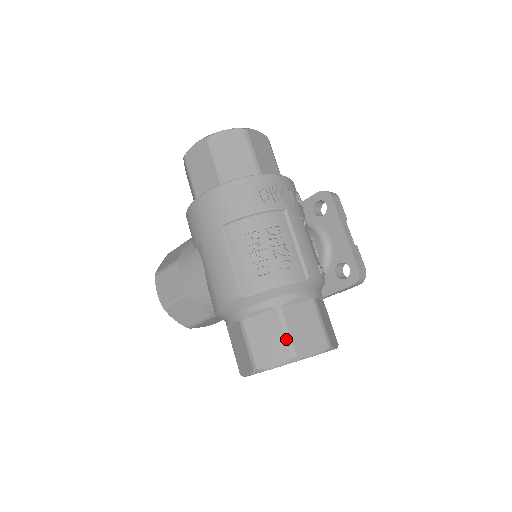
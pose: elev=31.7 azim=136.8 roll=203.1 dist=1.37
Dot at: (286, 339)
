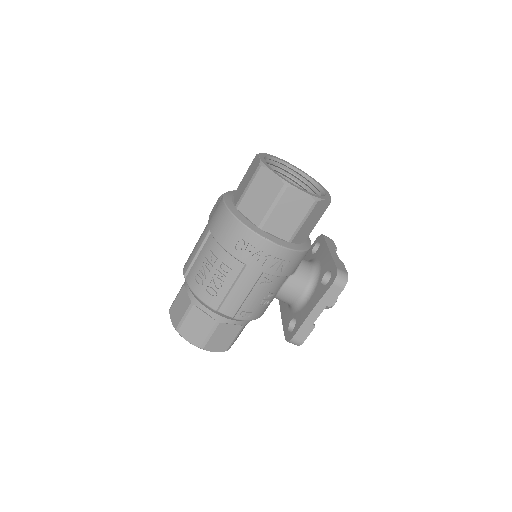
Dot at: (181, 319)
